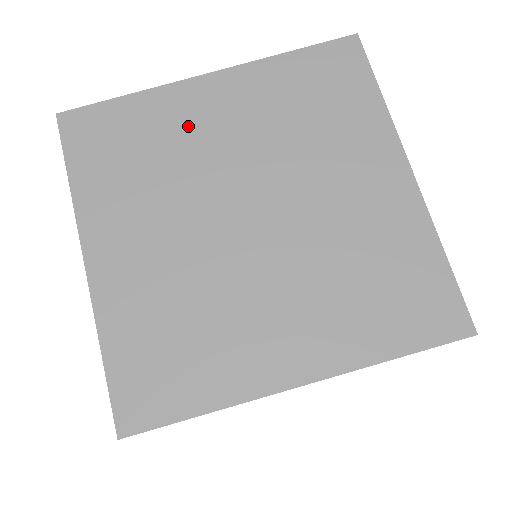
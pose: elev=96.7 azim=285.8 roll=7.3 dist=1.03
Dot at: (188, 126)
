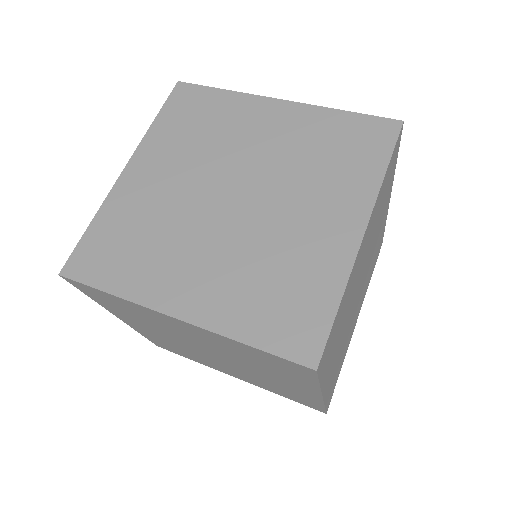
Dot at: (243, 124)
